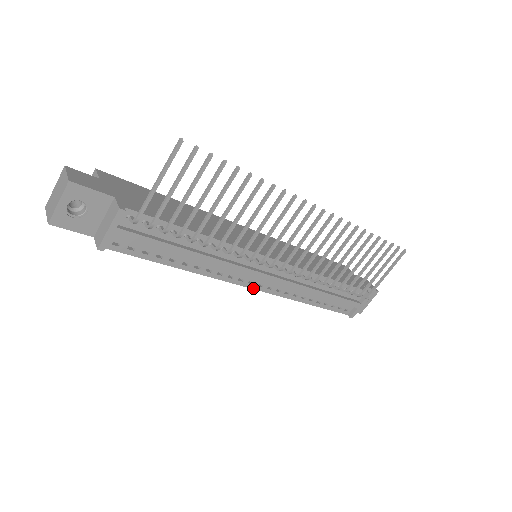
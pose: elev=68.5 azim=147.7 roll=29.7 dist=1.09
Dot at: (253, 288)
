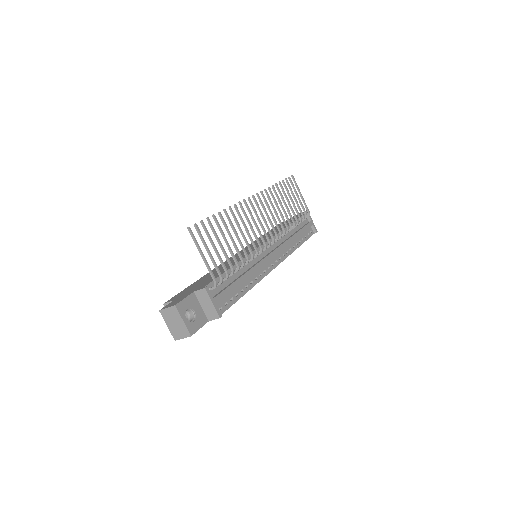
Dot at: (276, 266)
